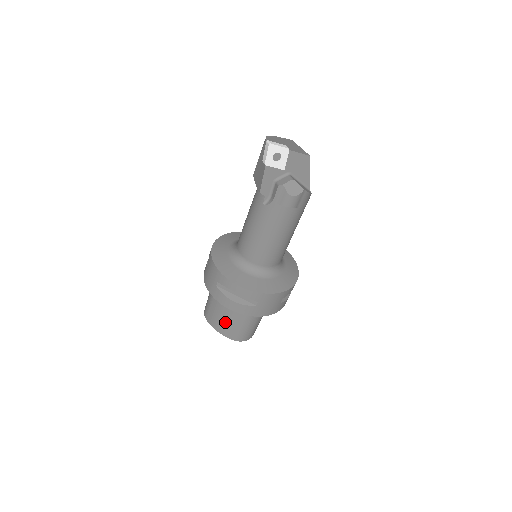
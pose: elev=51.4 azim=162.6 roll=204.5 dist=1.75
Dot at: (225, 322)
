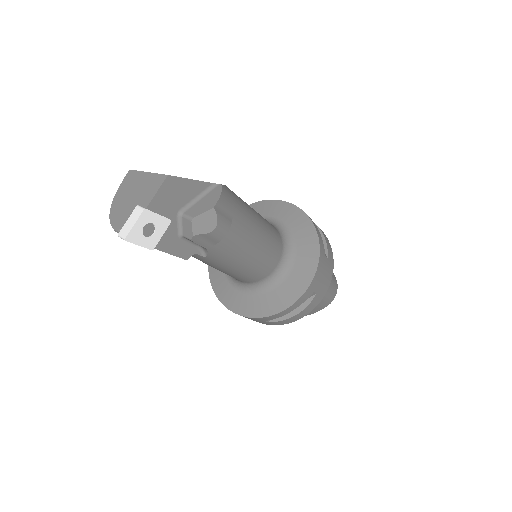
Dot at: occluded
